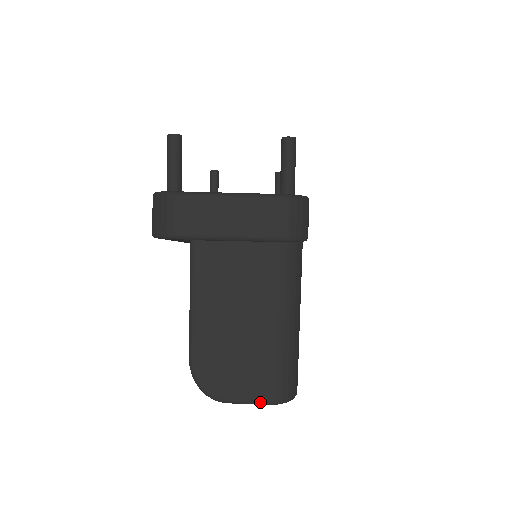
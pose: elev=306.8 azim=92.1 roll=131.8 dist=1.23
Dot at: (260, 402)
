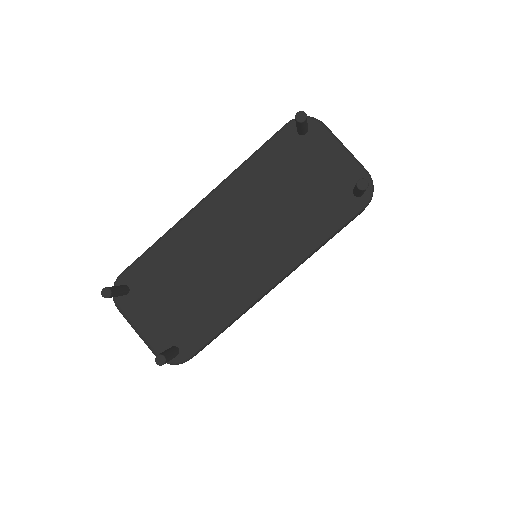
Dot at: occluded
